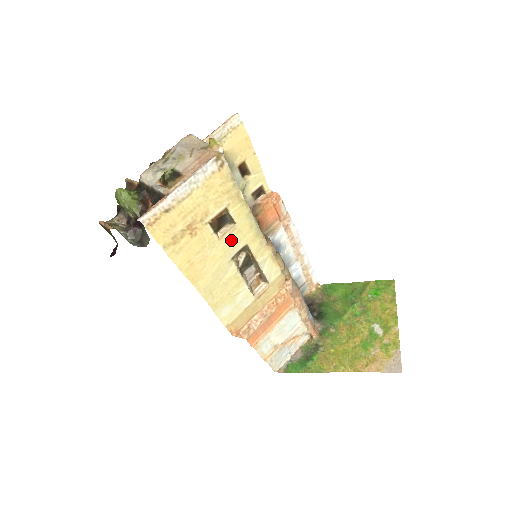
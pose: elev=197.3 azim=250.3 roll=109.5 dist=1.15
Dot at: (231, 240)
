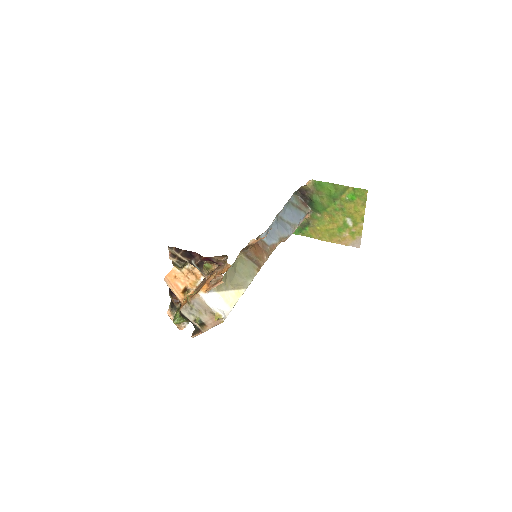
Dot at: occluded
